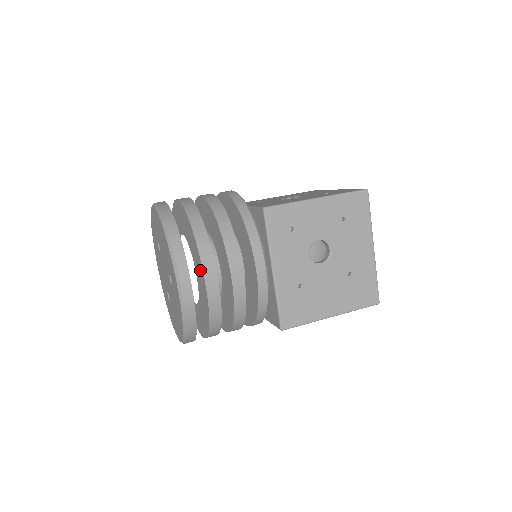
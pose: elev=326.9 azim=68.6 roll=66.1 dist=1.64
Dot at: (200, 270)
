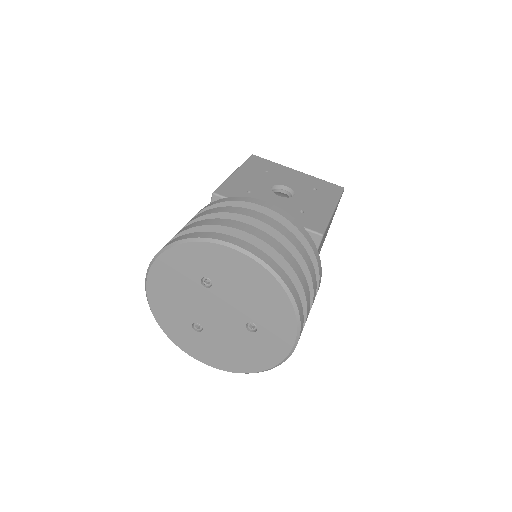
Dot at: occluded
